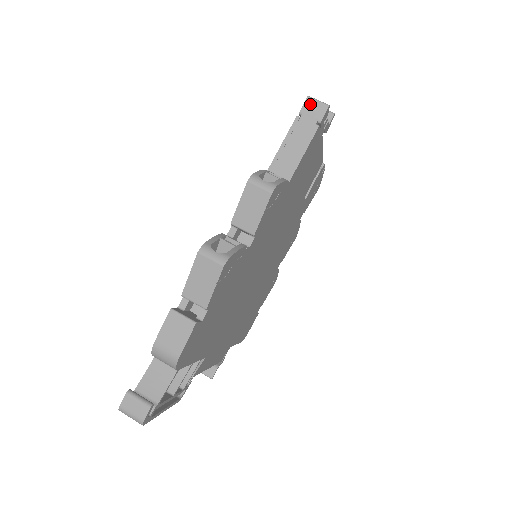
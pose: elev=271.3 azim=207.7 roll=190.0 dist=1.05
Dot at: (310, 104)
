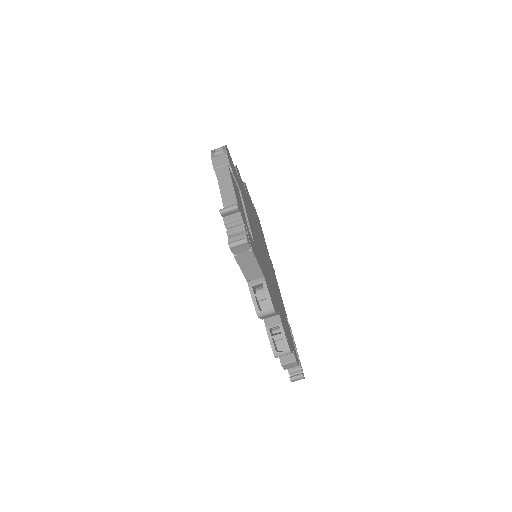
Dot at: (235, 249)
